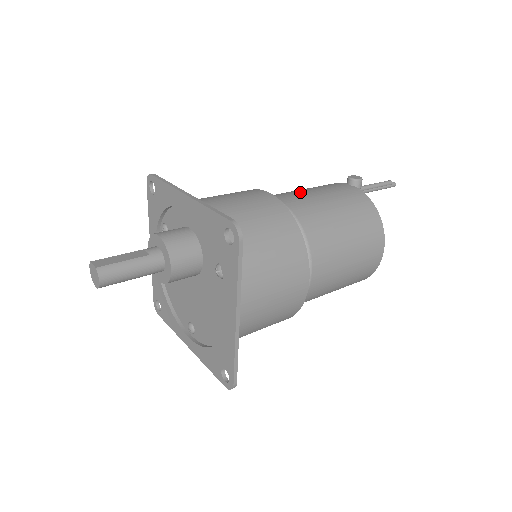
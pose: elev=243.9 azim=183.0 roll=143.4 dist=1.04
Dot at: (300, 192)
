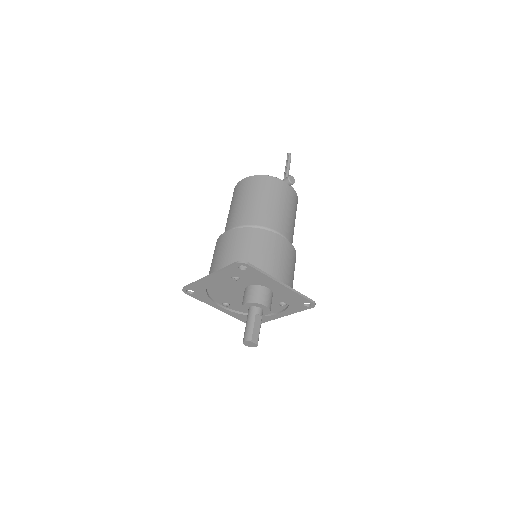
Dot at: (281, 214)
